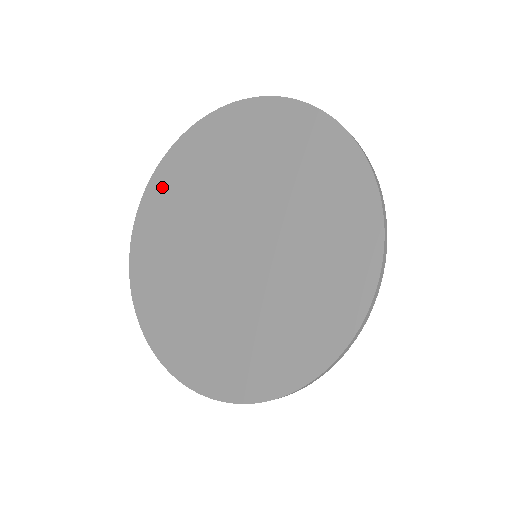
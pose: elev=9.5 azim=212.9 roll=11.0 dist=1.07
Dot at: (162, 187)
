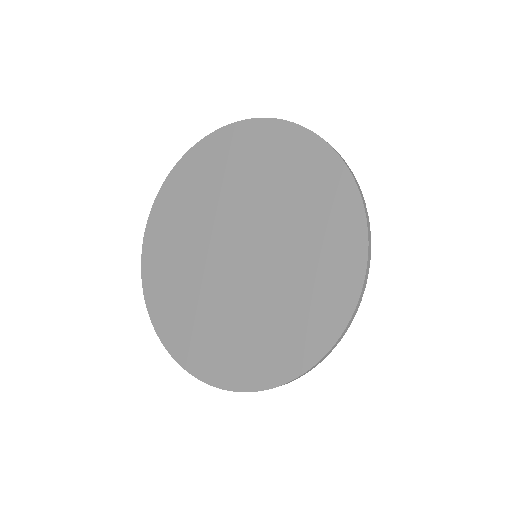
Dot at: (196, 164)
